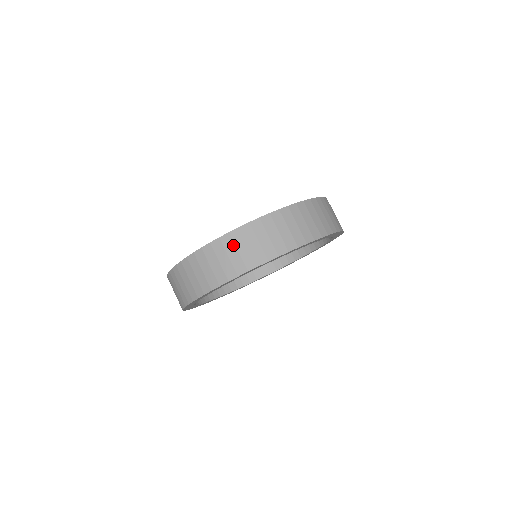
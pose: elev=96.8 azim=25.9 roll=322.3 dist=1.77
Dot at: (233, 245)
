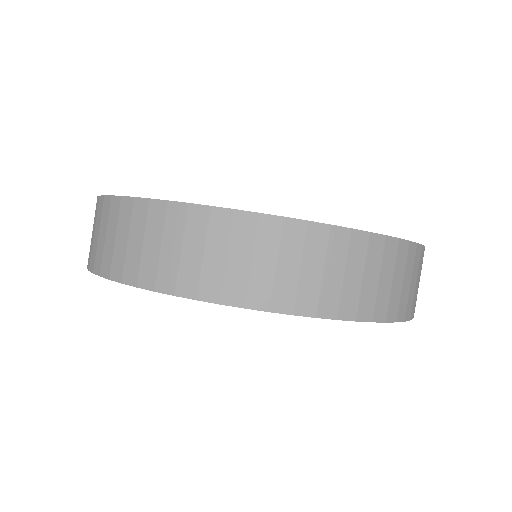
Dot at: (322, 253)
